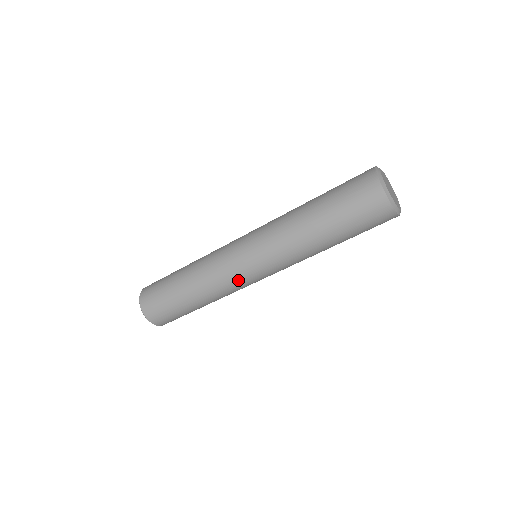
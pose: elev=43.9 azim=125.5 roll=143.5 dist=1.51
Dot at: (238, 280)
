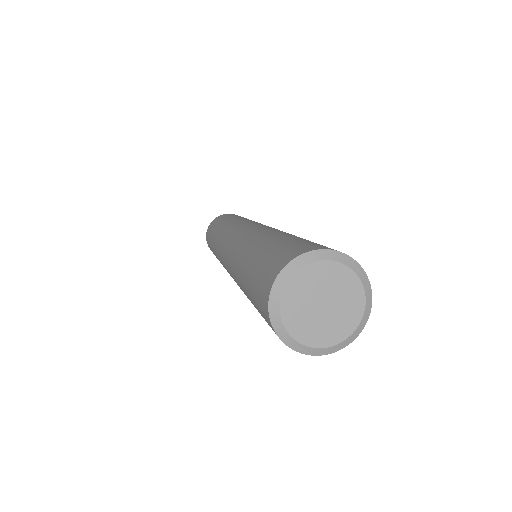
Dot at: occluded
